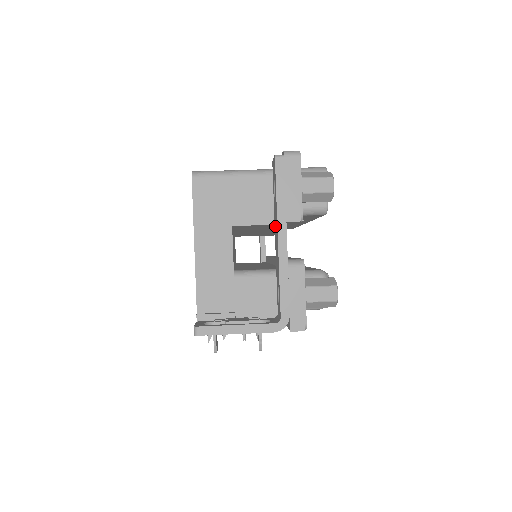
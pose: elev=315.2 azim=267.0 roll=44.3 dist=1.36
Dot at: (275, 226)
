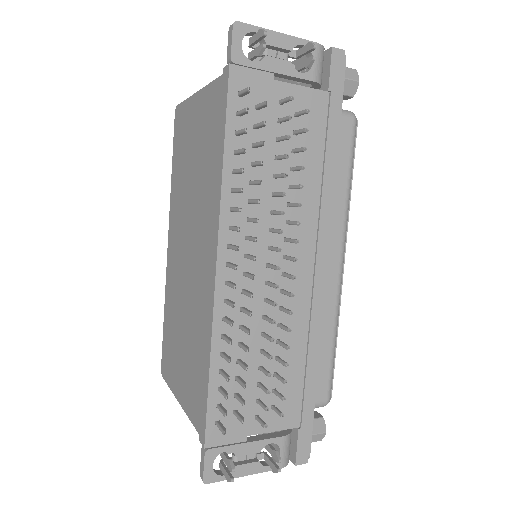
Dot at: occluded
